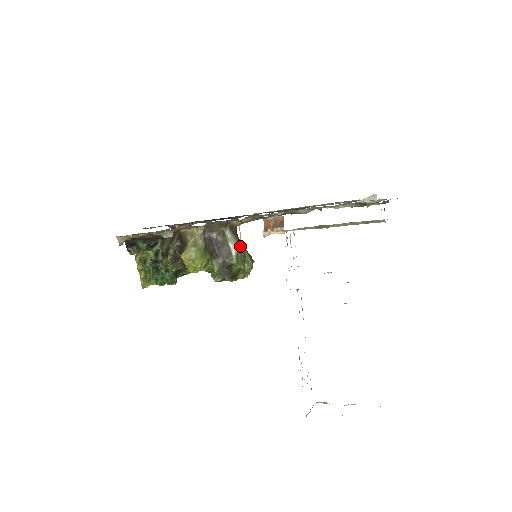
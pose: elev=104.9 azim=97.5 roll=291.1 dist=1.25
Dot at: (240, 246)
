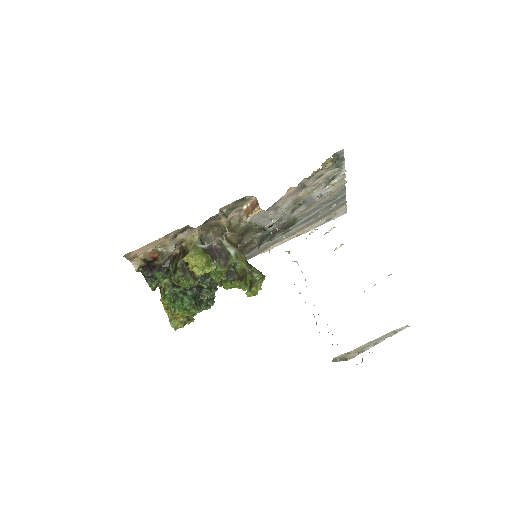
Dot at: (238, 250)
